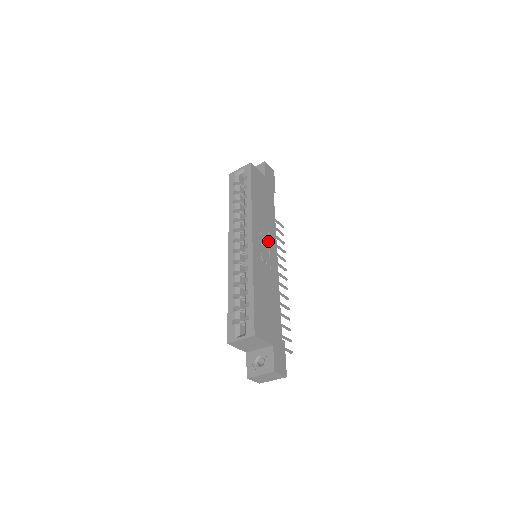
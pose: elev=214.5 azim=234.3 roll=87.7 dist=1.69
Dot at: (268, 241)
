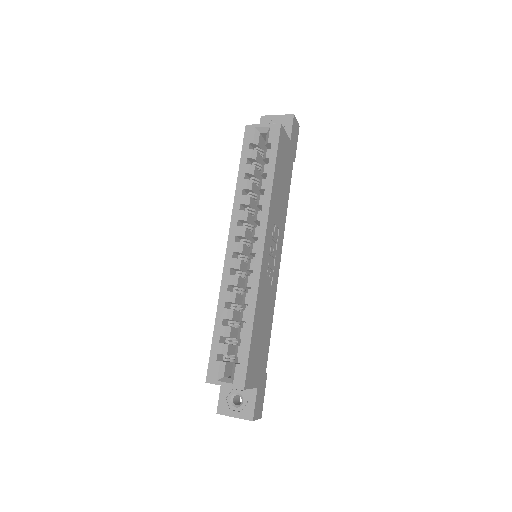
Dot at: (276, 243)
